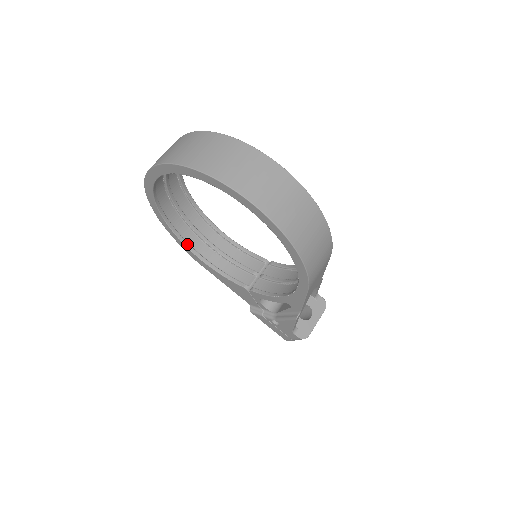
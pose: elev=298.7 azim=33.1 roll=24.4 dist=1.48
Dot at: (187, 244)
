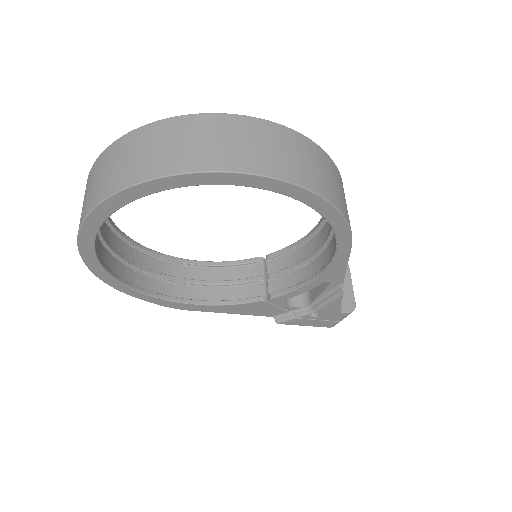
Dot at: (167, 297)
